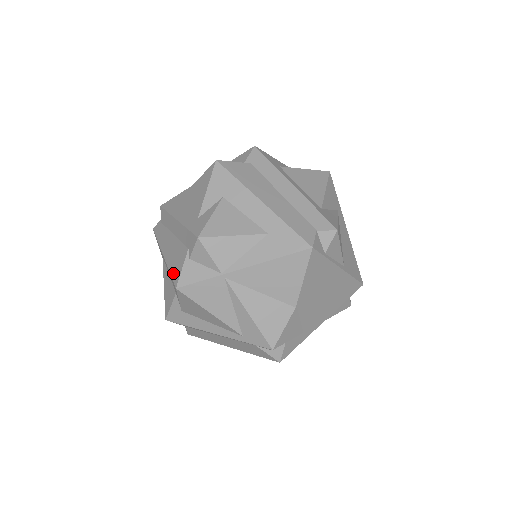
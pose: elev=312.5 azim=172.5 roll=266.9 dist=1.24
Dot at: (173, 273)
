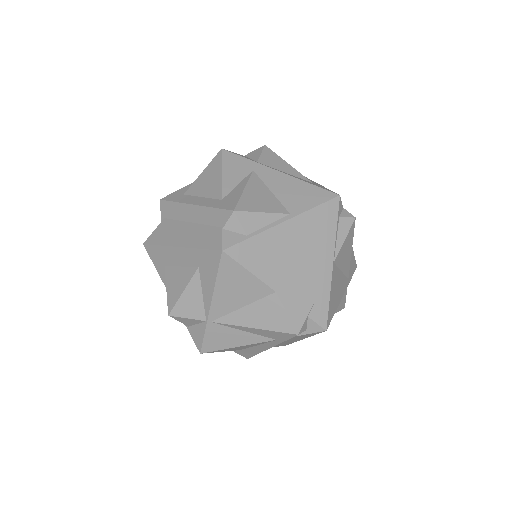
Dot at: occluded
